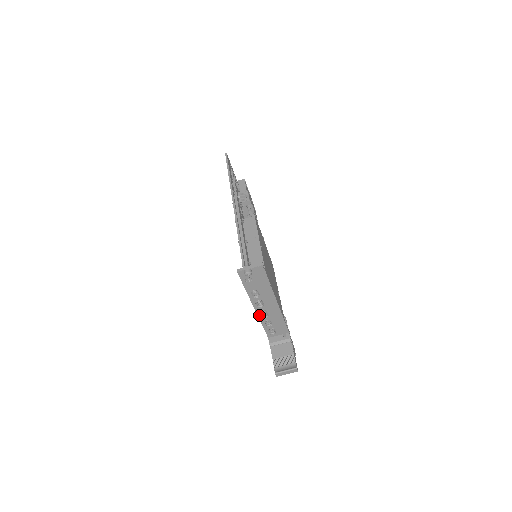
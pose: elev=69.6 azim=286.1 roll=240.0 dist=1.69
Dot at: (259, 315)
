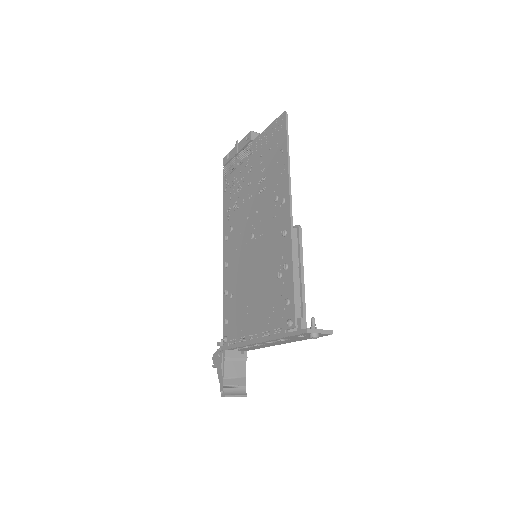
Dot at: (254, 344)
